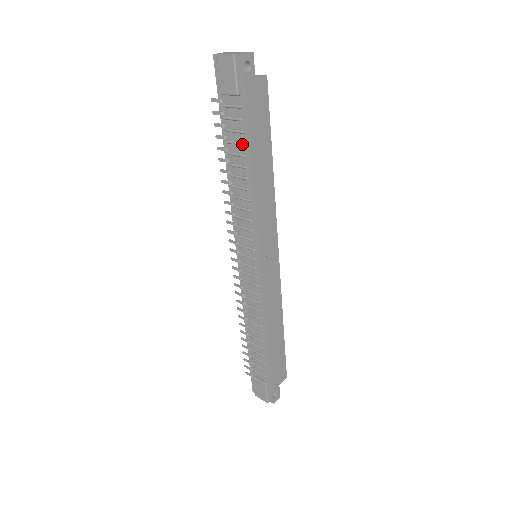
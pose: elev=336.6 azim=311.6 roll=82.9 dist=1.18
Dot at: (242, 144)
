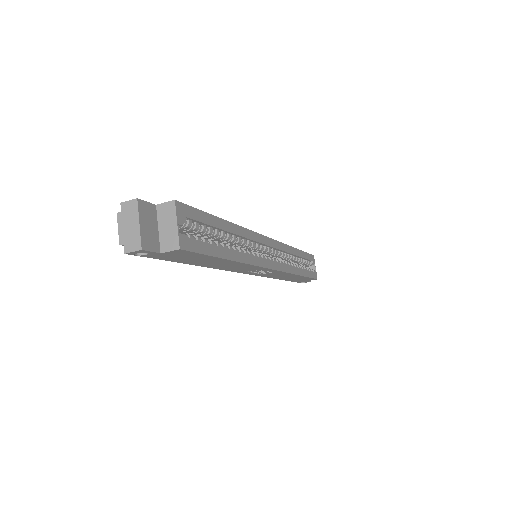
Dot at: occluded
